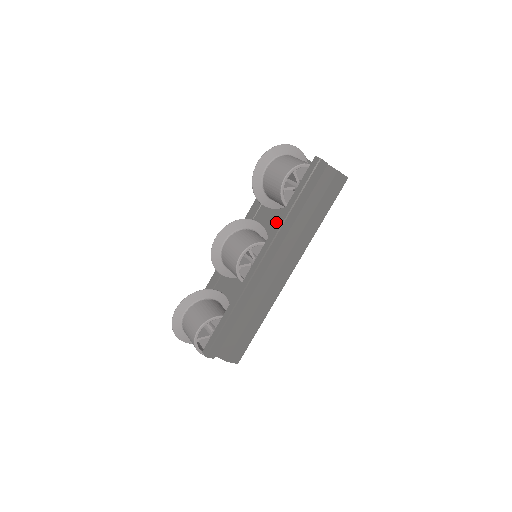
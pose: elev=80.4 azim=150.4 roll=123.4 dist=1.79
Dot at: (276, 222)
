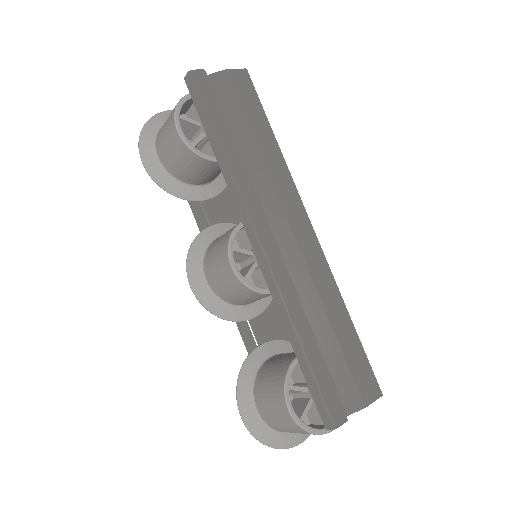
Dot at: occluded
